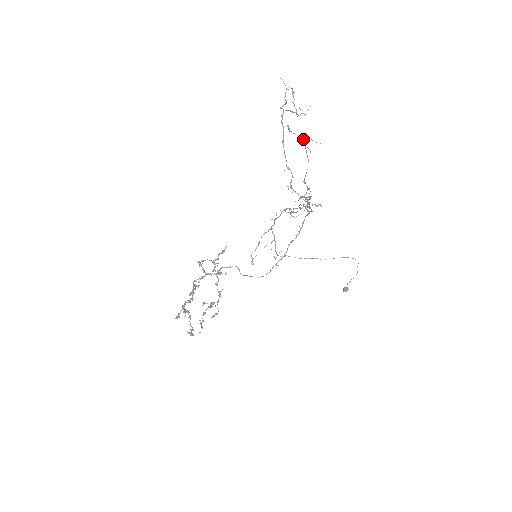
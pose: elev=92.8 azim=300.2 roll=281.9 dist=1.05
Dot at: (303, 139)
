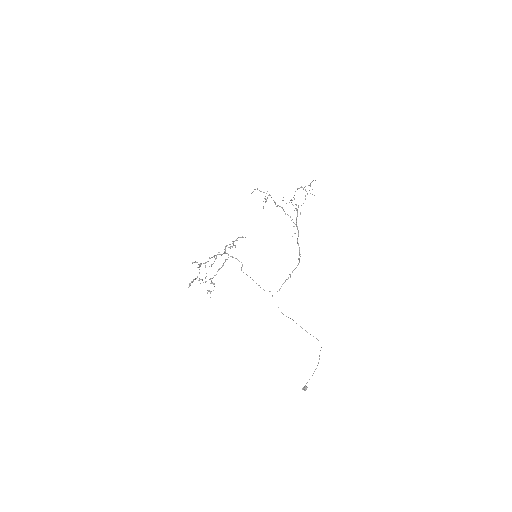
Dot at: occluded
